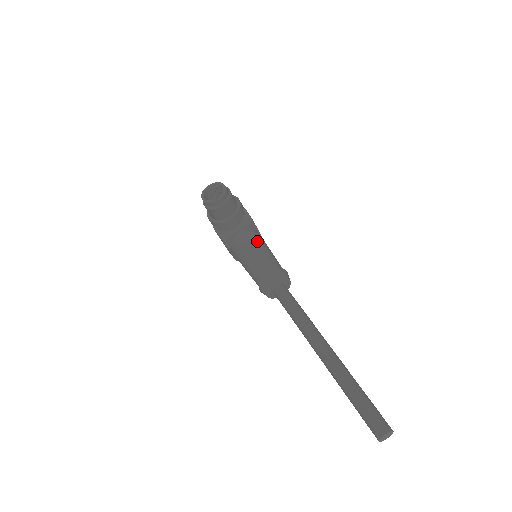
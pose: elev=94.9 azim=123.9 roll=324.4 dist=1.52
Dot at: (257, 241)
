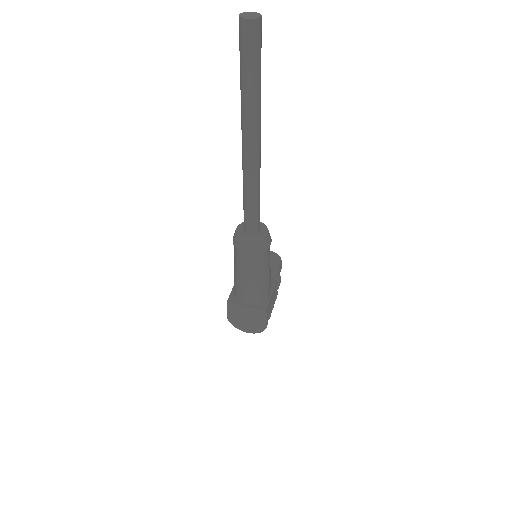
Dot at: occluded
